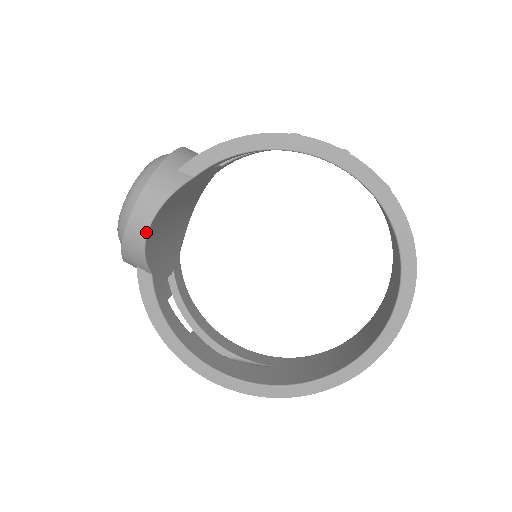
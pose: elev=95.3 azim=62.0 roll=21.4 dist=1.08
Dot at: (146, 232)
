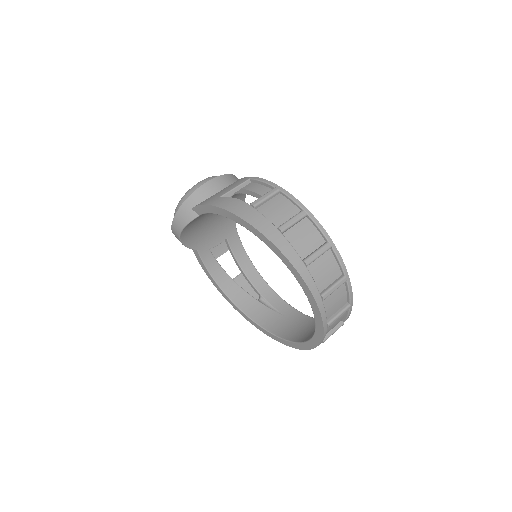
Dot at: (179, 239)
